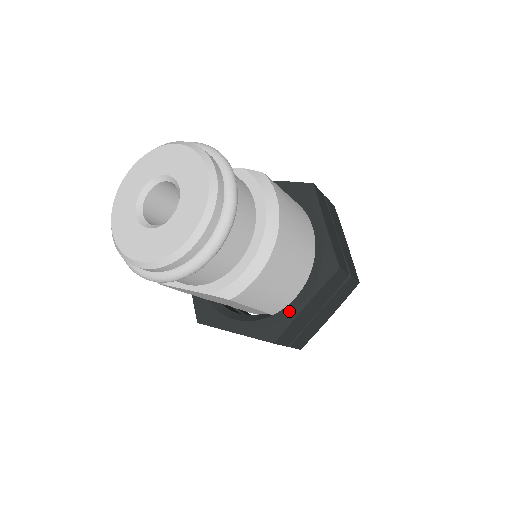
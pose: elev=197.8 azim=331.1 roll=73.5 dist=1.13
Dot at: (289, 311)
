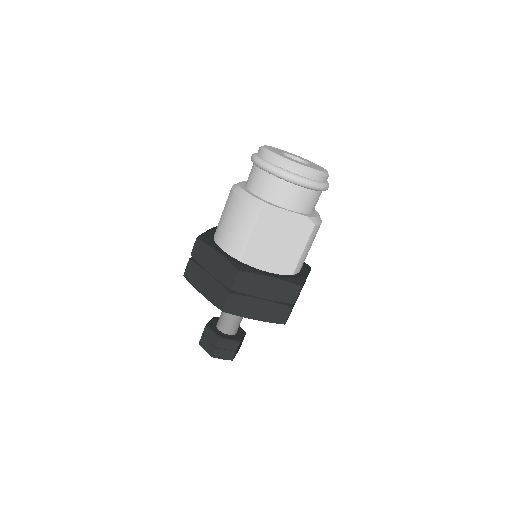
Dot at: (301, 275)
